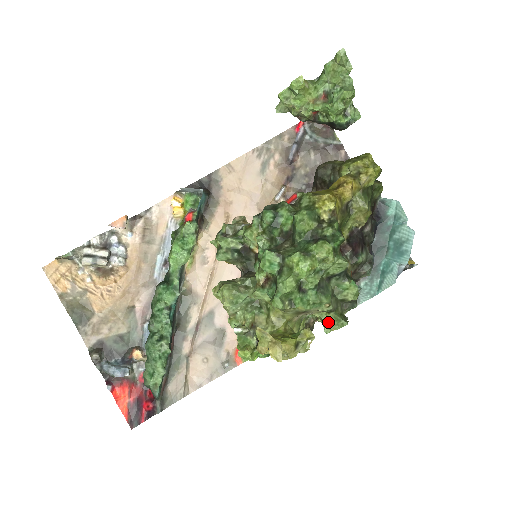
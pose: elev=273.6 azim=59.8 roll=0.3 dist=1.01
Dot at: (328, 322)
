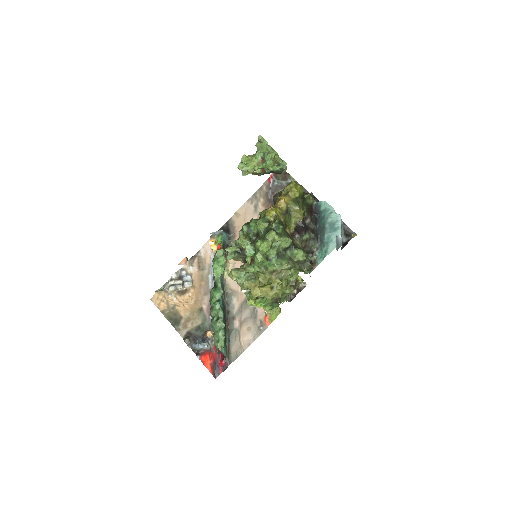
Dot at: (292, 275)
